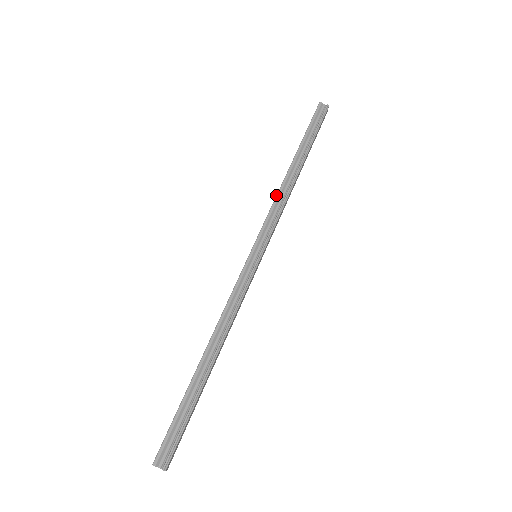
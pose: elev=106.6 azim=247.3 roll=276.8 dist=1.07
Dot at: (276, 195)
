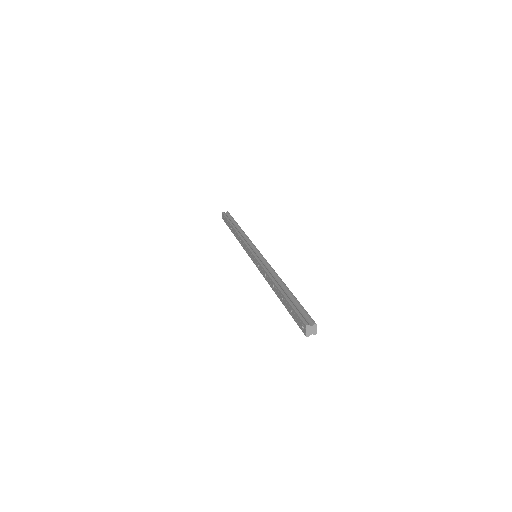
Dot at: (240, 236)
